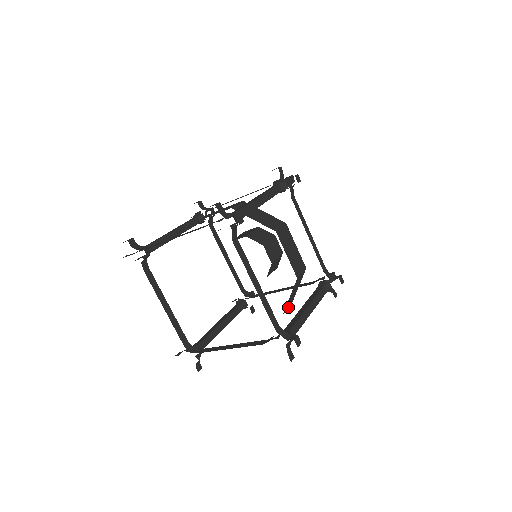
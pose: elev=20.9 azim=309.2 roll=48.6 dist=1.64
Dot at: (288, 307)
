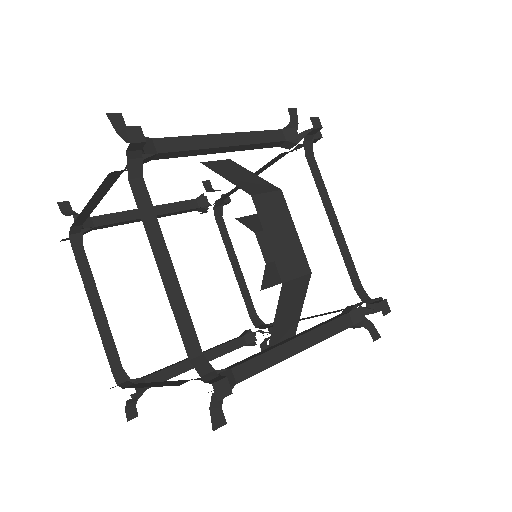
Dot at: occluded
